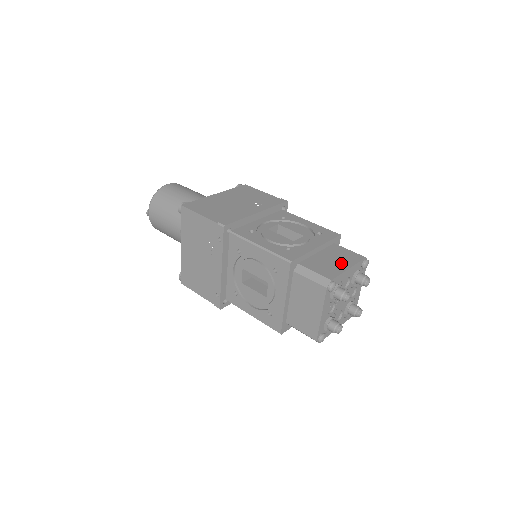
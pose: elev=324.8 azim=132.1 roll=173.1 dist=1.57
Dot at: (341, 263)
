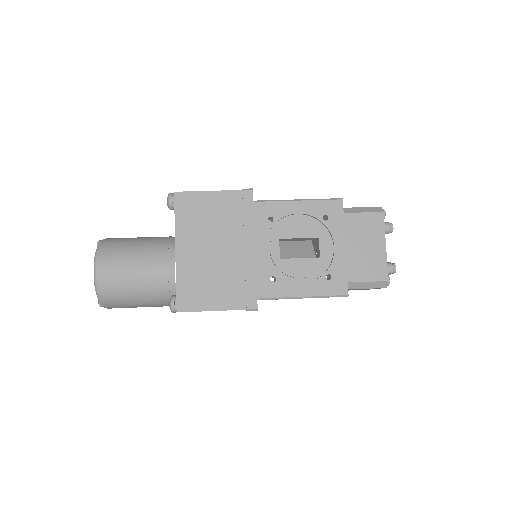
Dot at: (374, 245)
